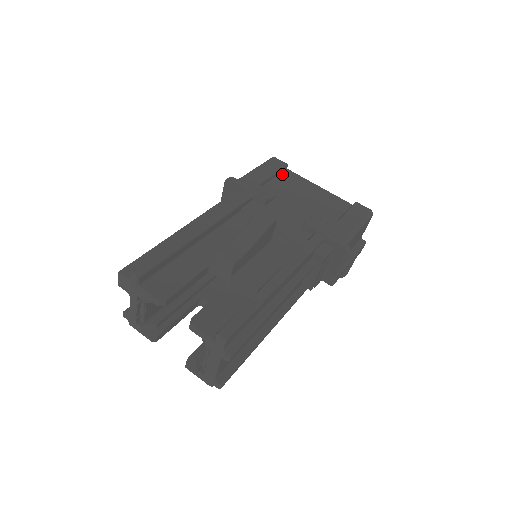
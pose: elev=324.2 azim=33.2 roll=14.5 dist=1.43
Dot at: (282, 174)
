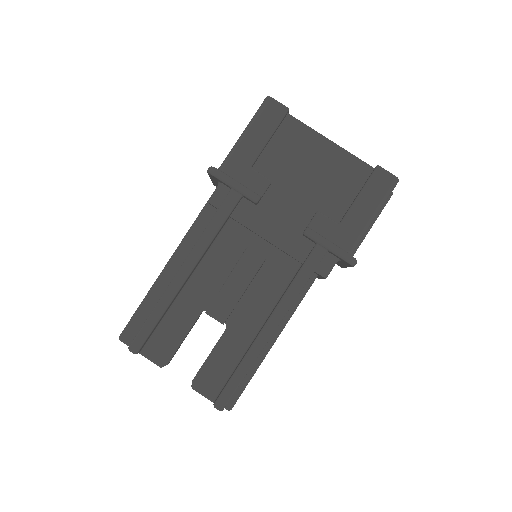
Dot at: (281, 129)
